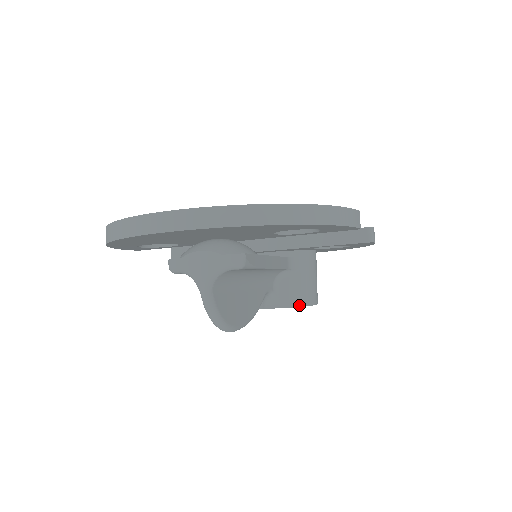
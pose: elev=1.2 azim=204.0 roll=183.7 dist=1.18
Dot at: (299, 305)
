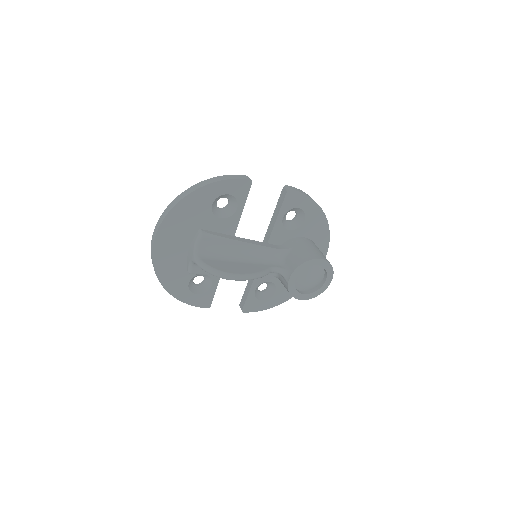
Dot at: (302, 263)
